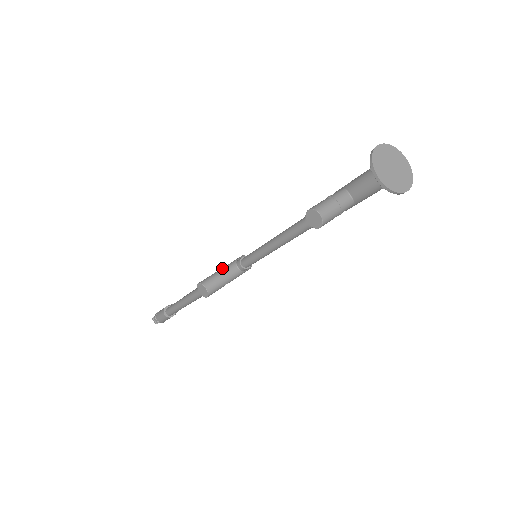
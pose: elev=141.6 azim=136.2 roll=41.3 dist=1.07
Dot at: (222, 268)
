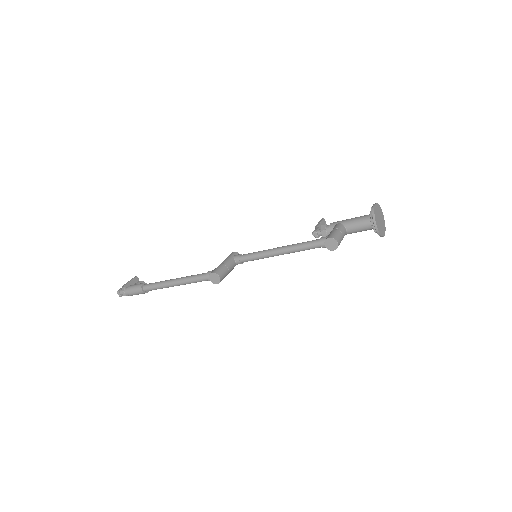
Dot at: (225, 261)
